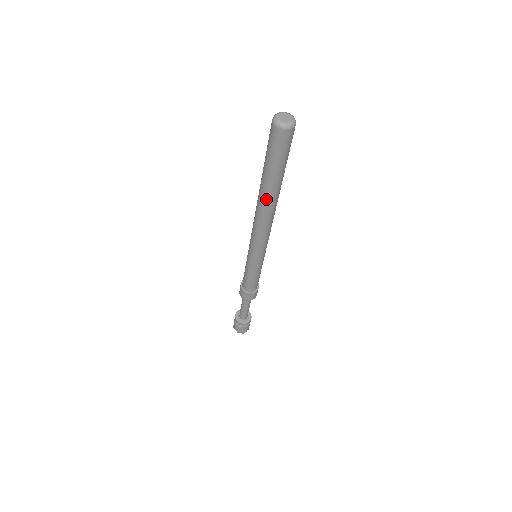
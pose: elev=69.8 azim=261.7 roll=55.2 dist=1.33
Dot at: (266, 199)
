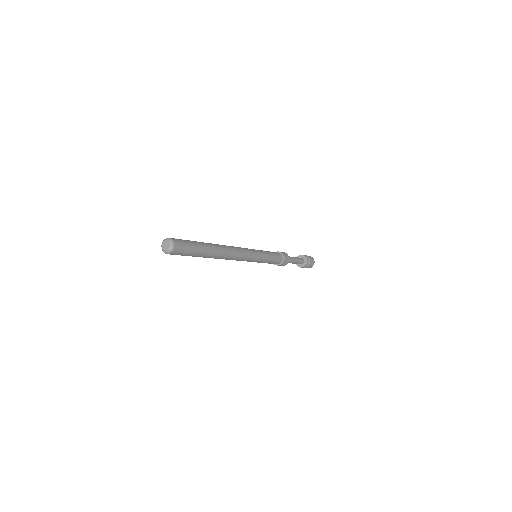
Dot at: occluded
